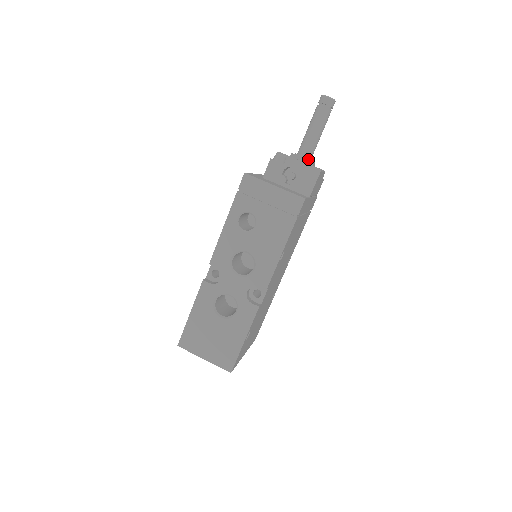
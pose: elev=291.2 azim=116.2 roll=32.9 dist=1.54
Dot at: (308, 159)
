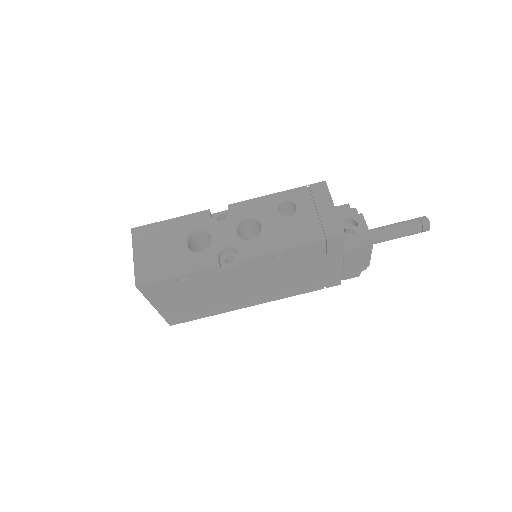
Dot at: occluded
